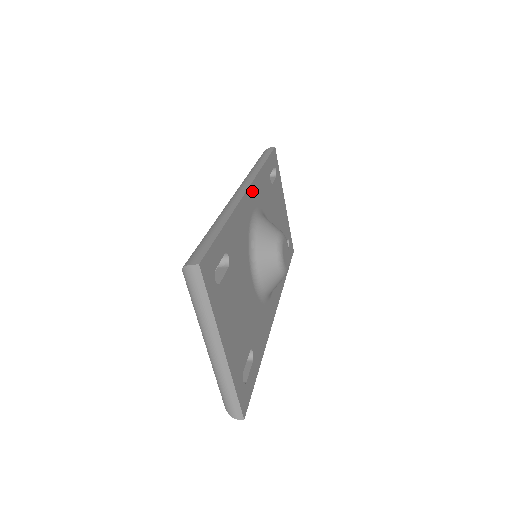
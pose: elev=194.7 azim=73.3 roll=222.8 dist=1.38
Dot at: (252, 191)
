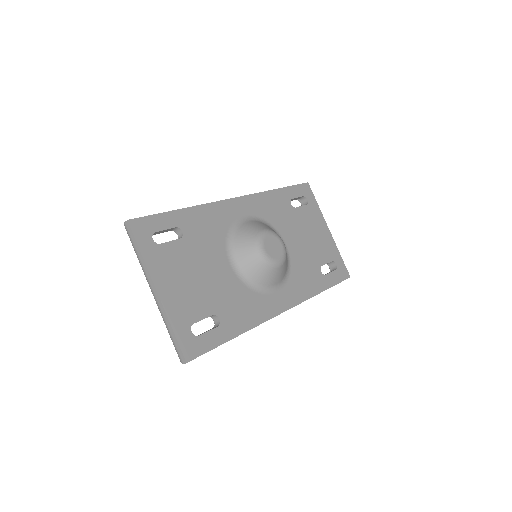
Dot at: (244, 202)
